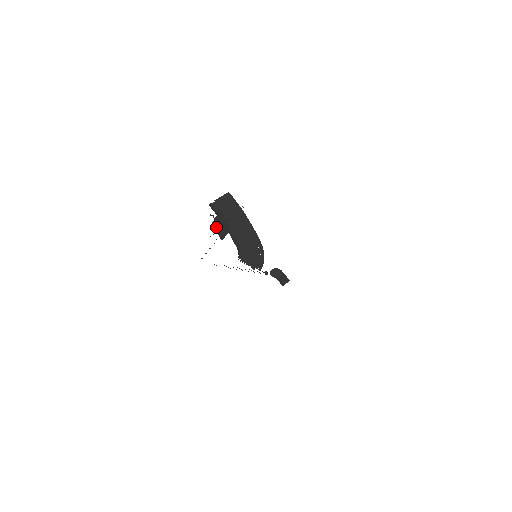
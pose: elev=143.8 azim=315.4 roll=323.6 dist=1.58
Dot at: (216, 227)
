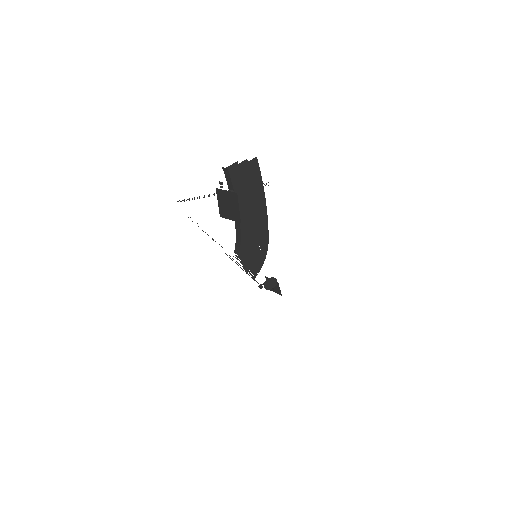
Dot at: (220, 198)
